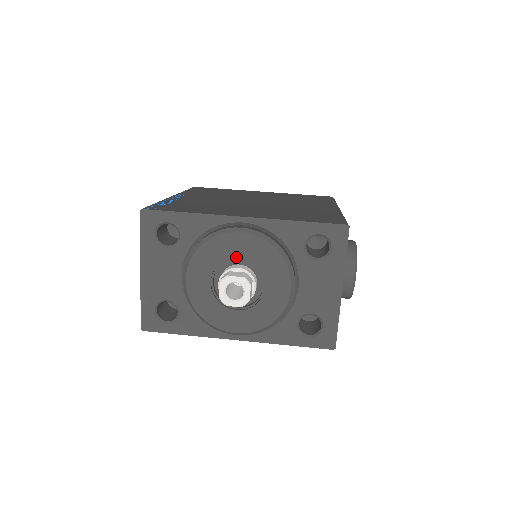
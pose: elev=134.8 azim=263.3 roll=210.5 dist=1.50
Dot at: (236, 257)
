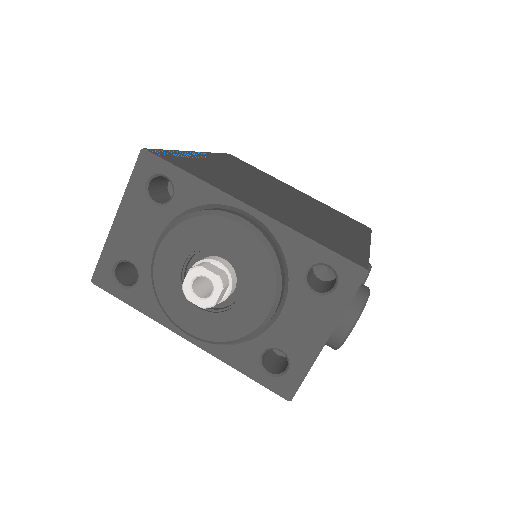
Dot at: (223, 249)
